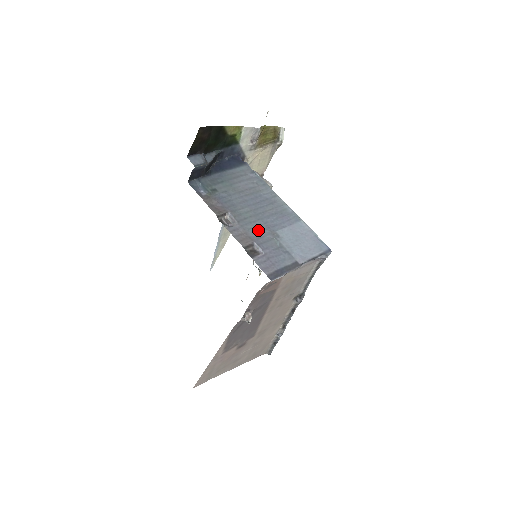
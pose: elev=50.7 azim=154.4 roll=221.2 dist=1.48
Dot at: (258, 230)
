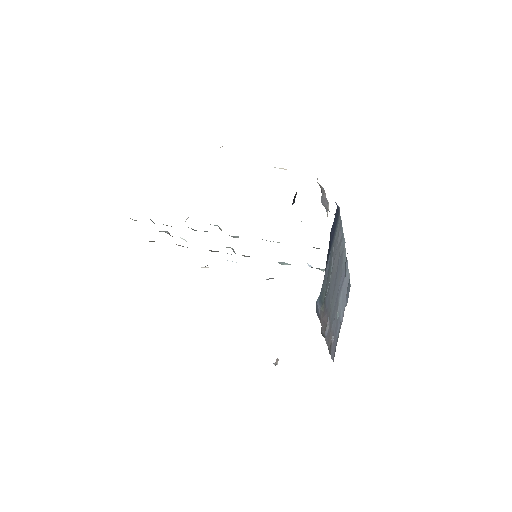
Dot at: (334, 315)
